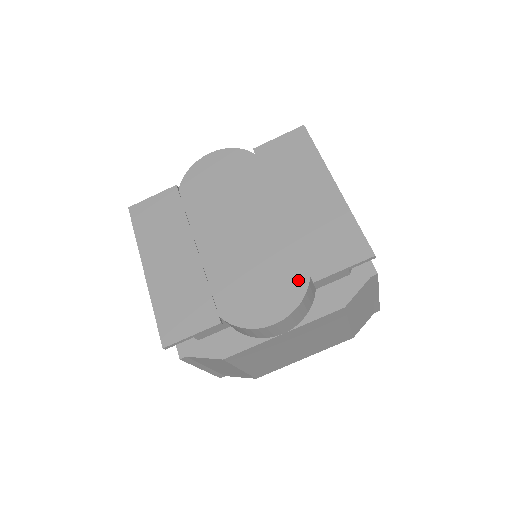
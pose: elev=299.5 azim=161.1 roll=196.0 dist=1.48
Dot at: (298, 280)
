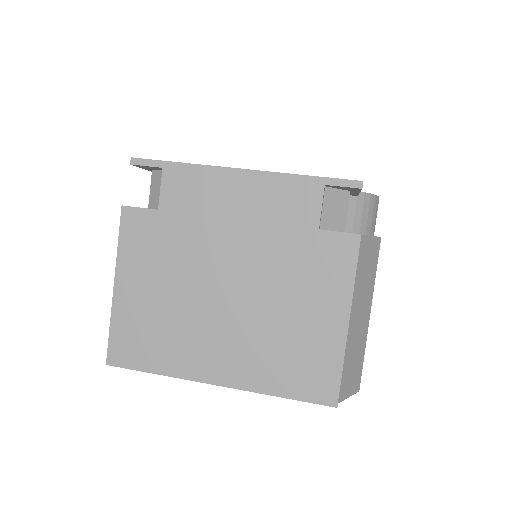
Dot at: occluded
